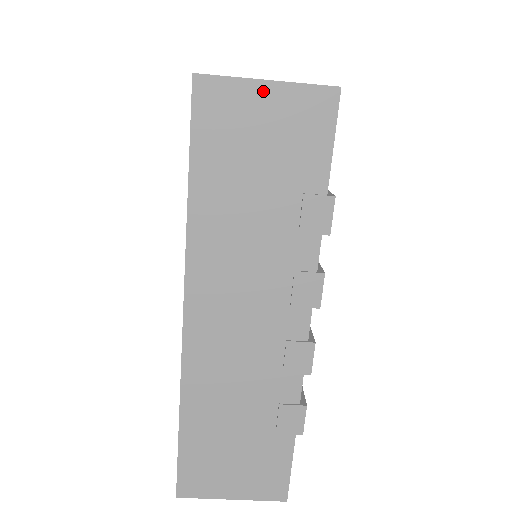
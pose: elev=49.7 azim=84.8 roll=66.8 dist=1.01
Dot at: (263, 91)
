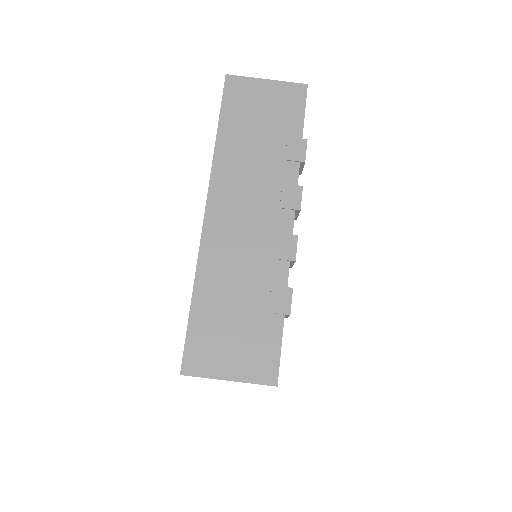
Dot at: (264, 84)
